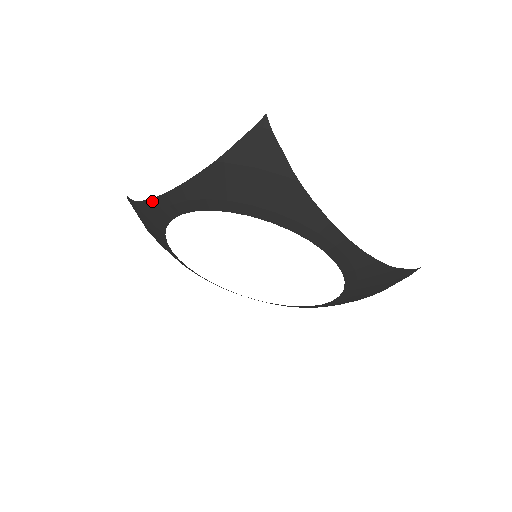
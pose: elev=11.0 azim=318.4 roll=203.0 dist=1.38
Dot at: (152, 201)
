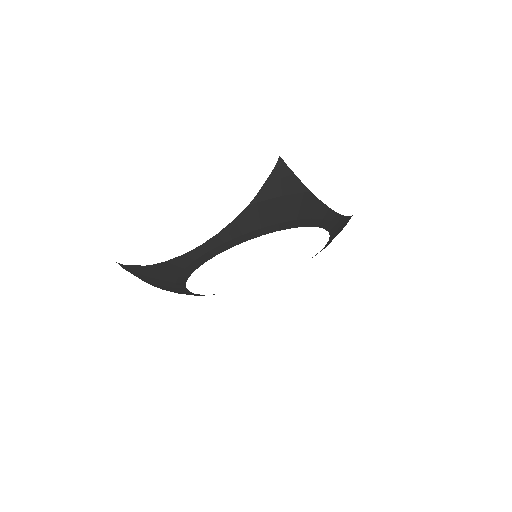
Dot at: (180, 258)
